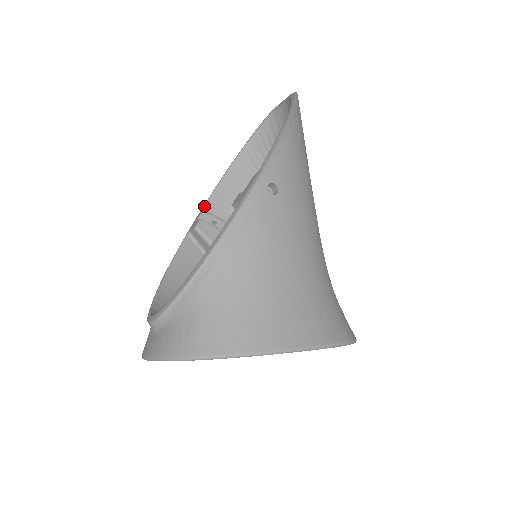
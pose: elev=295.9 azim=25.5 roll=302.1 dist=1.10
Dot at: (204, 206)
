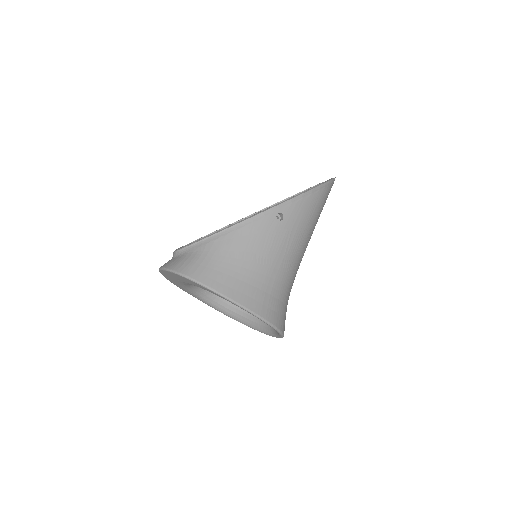
Dot at: (247, 216)
